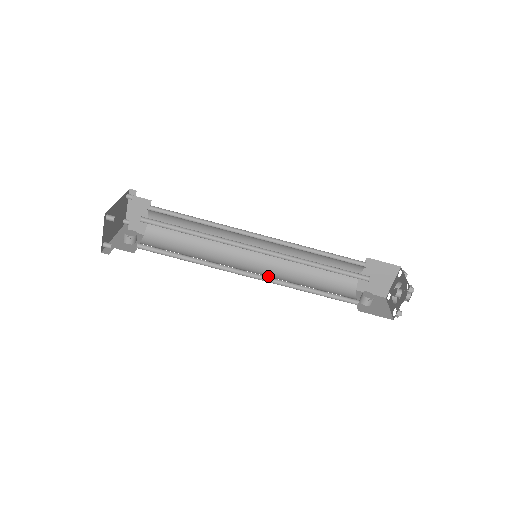
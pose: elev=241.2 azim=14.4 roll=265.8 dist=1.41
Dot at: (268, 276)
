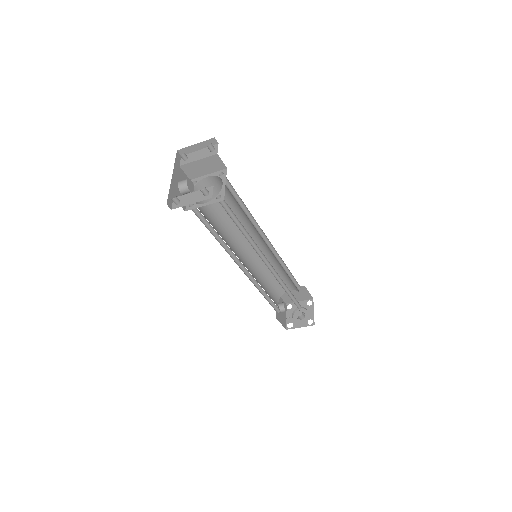
Dot at: (249, 271)
